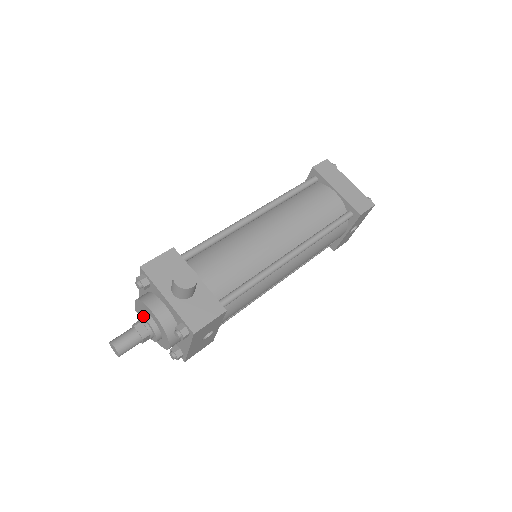
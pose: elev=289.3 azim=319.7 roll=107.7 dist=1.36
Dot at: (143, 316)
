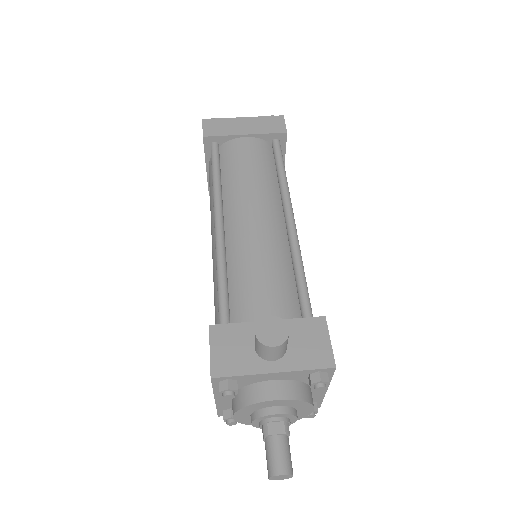
Dot at: (265, 416)
